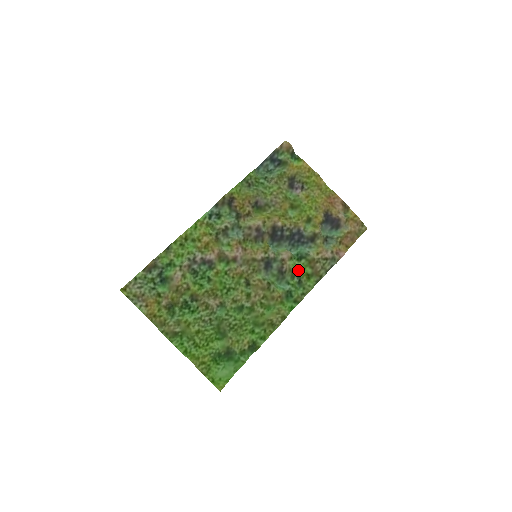
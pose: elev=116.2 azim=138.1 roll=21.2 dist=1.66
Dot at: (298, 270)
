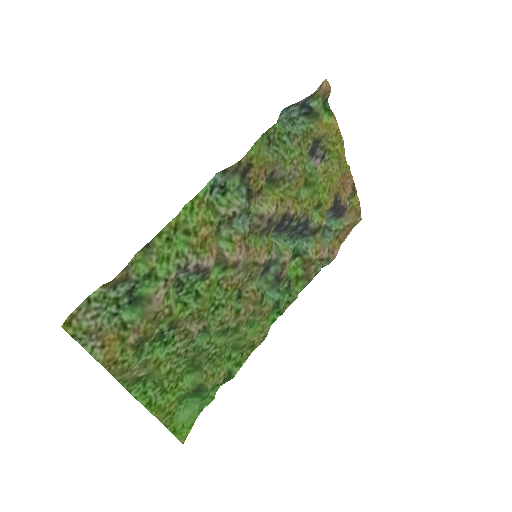
Dot at: (290, 272)
